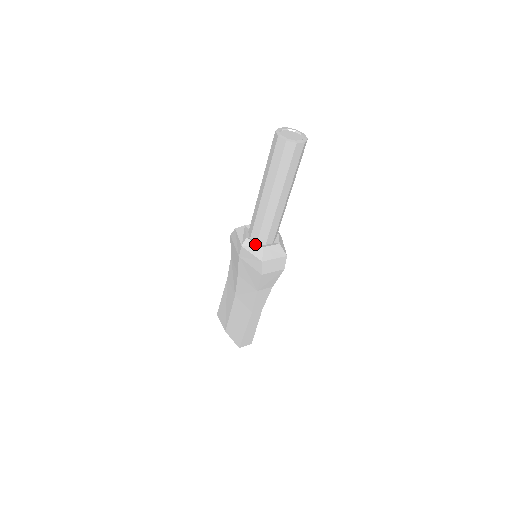
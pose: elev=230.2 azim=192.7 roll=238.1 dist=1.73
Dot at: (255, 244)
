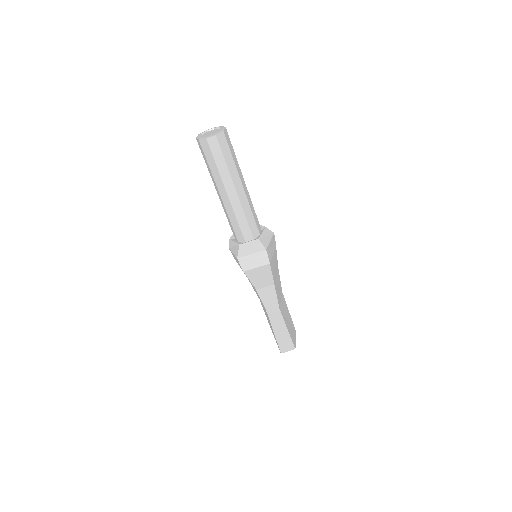
Dot at: (235, 243)
